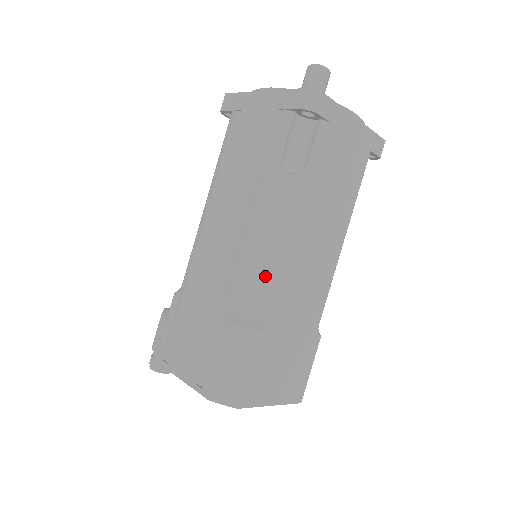
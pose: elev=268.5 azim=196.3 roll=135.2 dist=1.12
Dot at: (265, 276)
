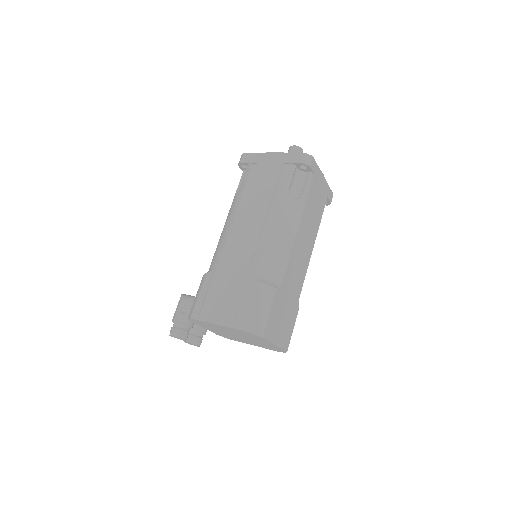
Dot at: (279, 256)
